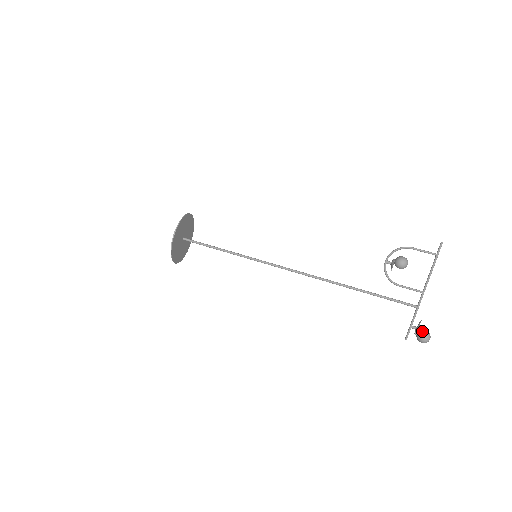
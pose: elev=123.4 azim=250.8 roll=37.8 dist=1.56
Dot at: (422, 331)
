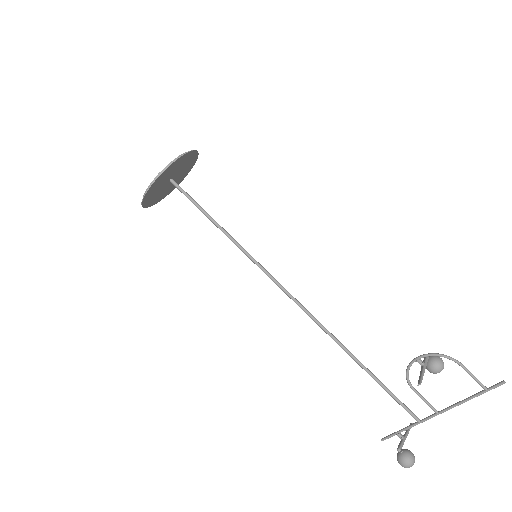
Dot at: (408, 454)
